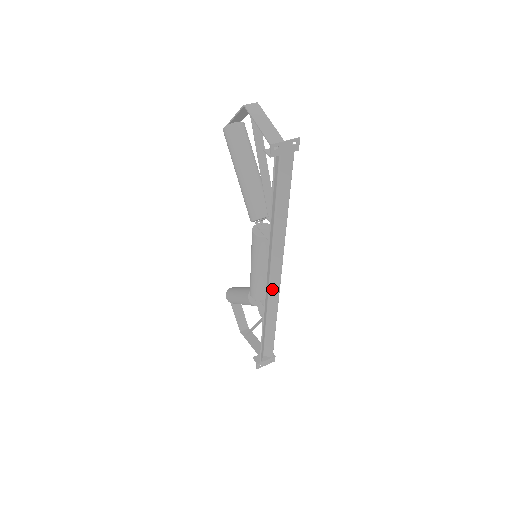
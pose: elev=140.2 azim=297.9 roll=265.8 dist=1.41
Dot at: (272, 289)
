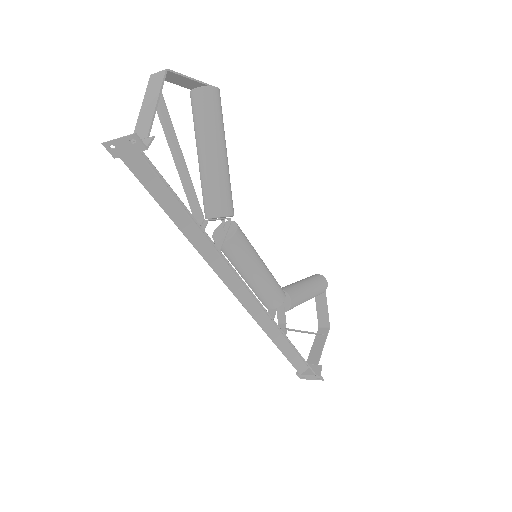
Dot at: occluded
